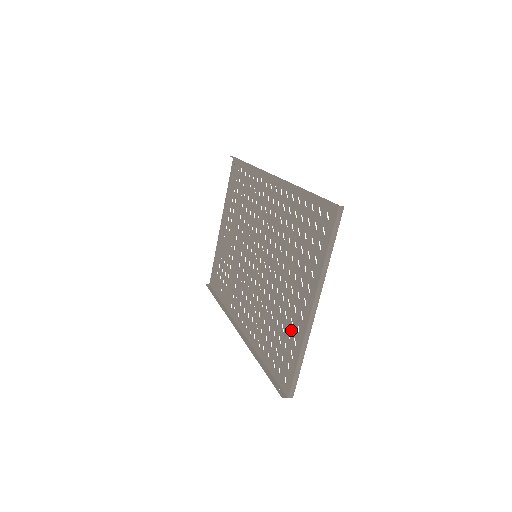
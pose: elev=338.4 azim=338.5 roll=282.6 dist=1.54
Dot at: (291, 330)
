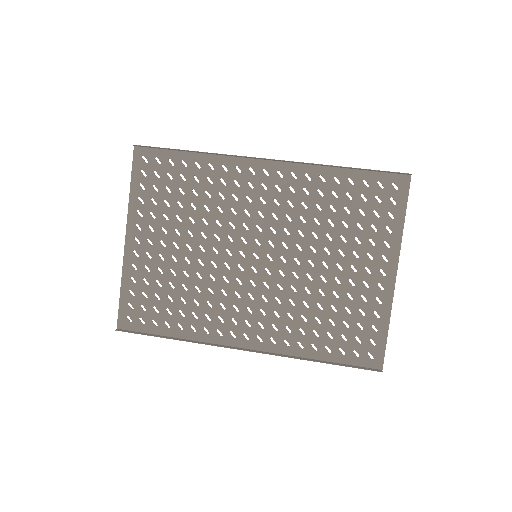
Dot at: (366, 306)
